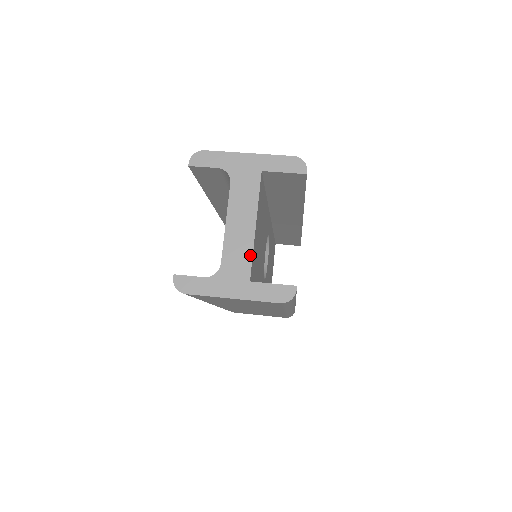
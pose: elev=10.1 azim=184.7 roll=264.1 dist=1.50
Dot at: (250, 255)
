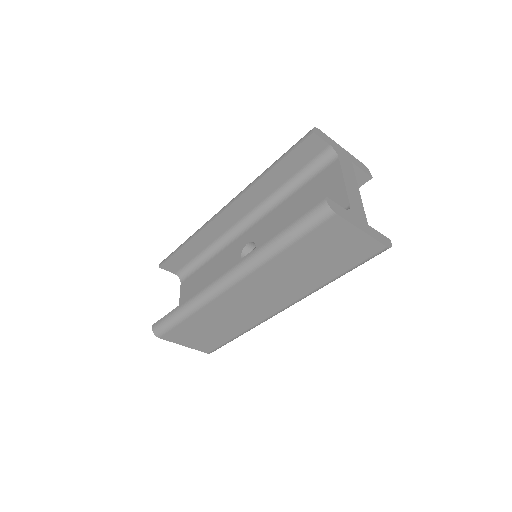
Dot at: (363, 208)
